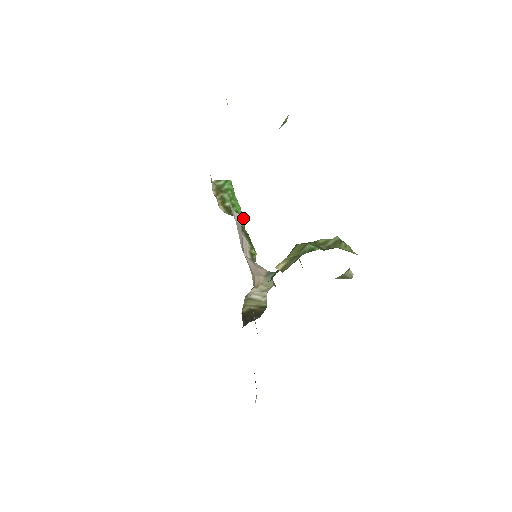
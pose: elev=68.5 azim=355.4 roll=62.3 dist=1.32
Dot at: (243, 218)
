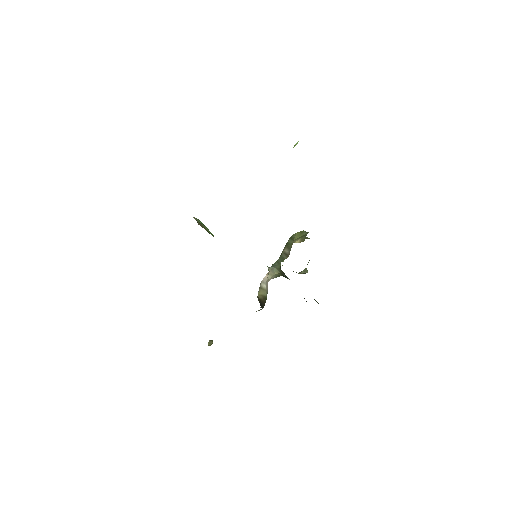
Dot at: occluded
